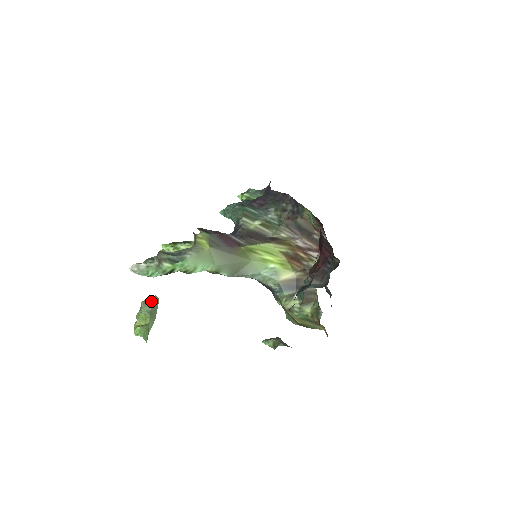
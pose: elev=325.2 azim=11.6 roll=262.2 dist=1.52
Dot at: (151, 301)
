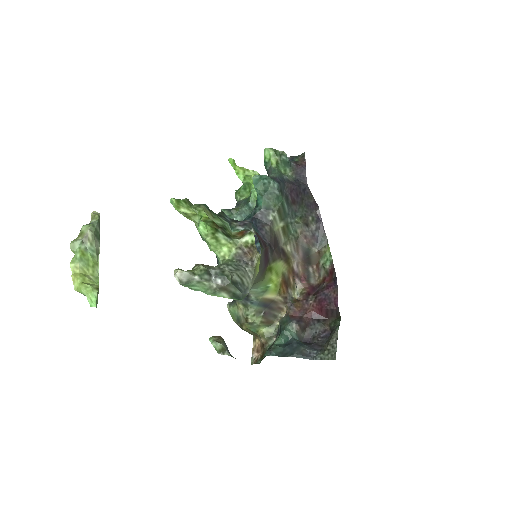
Dot at: (99, 229)
